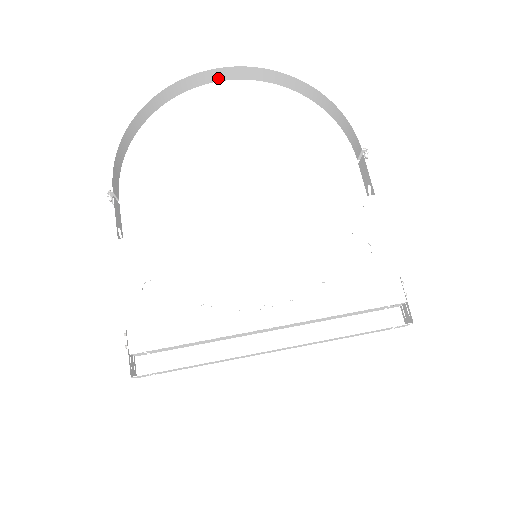
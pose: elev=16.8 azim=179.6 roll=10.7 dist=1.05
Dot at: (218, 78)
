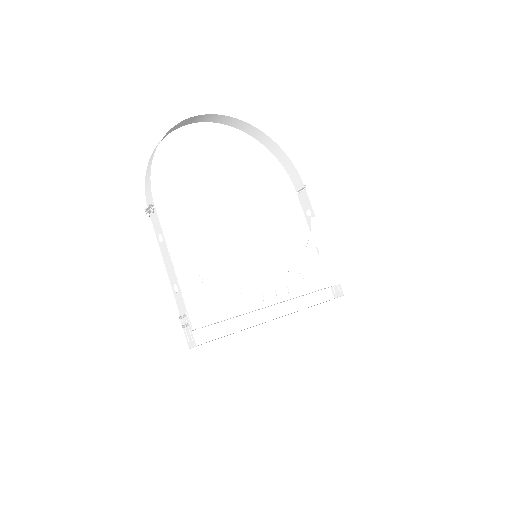
Dot at: (205, 120)
